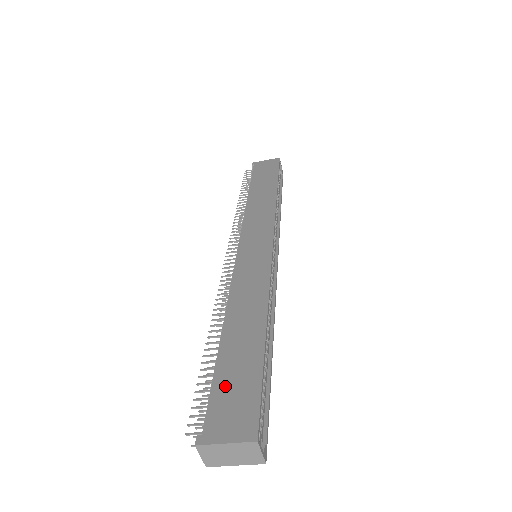
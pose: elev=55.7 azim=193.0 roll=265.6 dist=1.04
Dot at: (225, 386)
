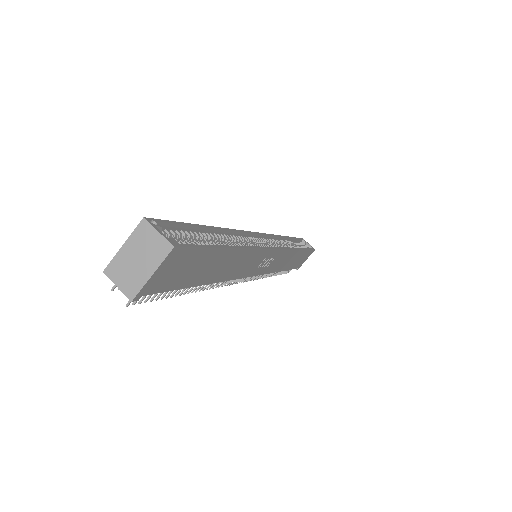
Dot at: occluded
